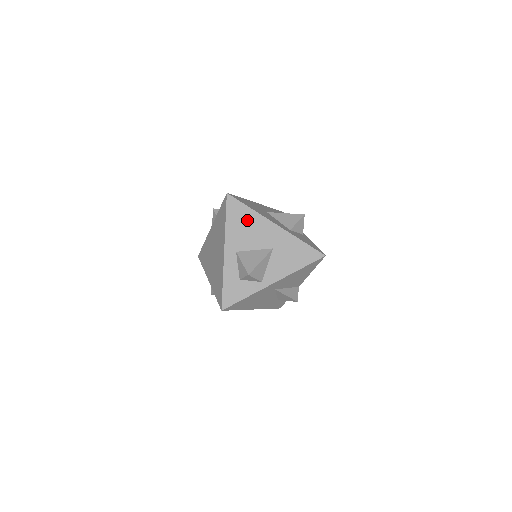
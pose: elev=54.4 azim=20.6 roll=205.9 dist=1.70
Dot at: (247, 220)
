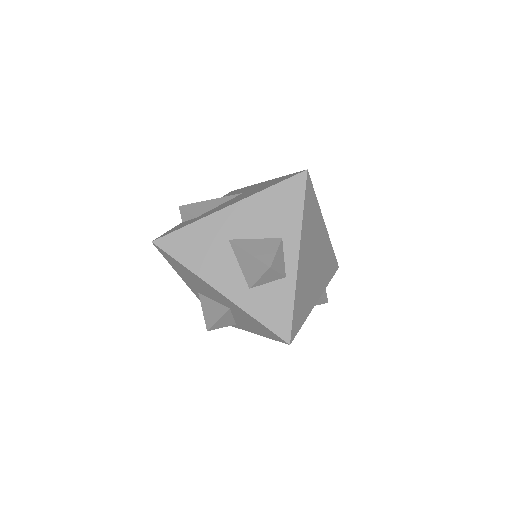
Dot at: (188, 274)
